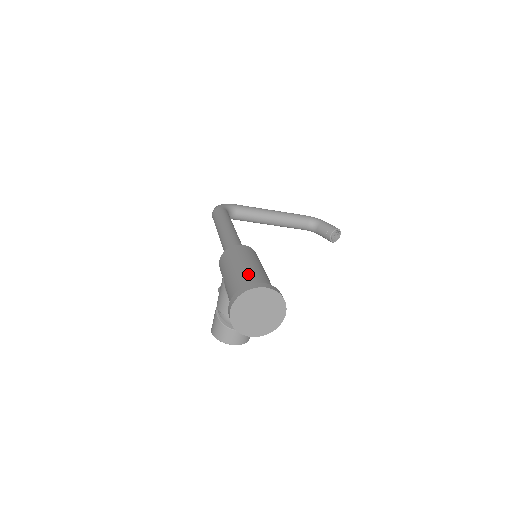
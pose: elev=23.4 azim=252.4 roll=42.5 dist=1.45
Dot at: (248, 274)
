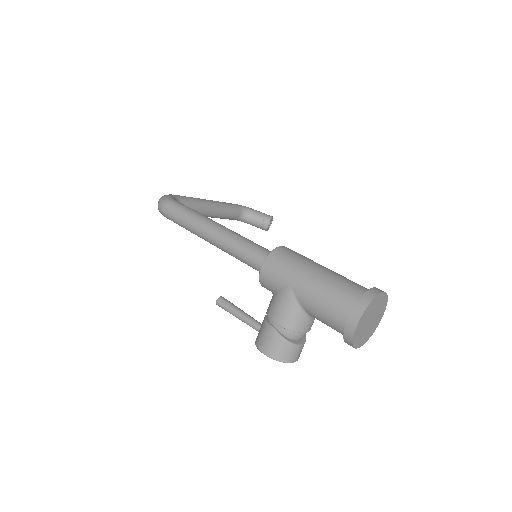
Dot at: (341, 280)
